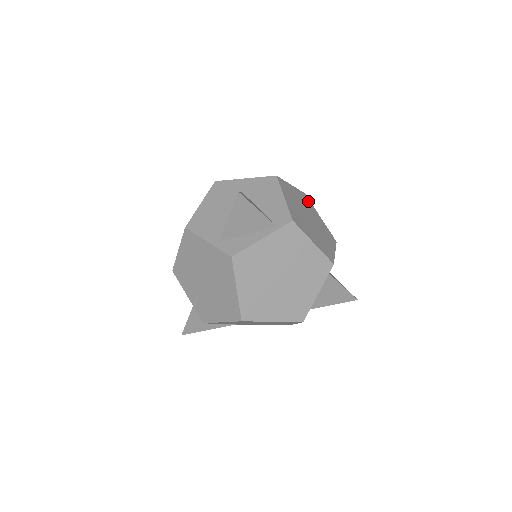
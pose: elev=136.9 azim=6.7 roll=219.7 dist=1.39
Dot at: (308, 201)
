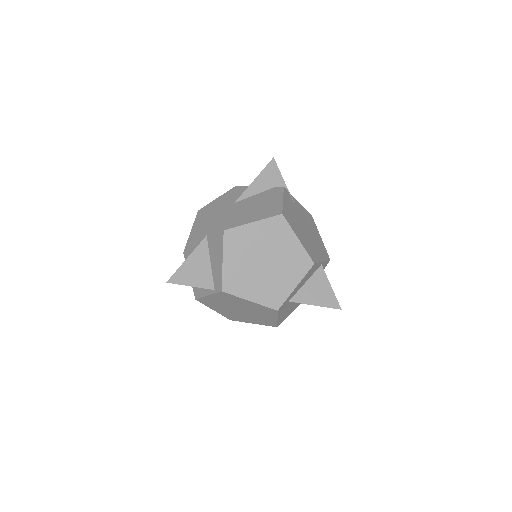
Dot at: (282, 226)
